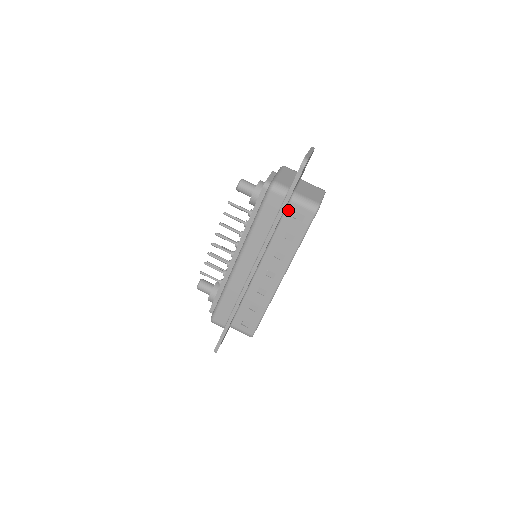
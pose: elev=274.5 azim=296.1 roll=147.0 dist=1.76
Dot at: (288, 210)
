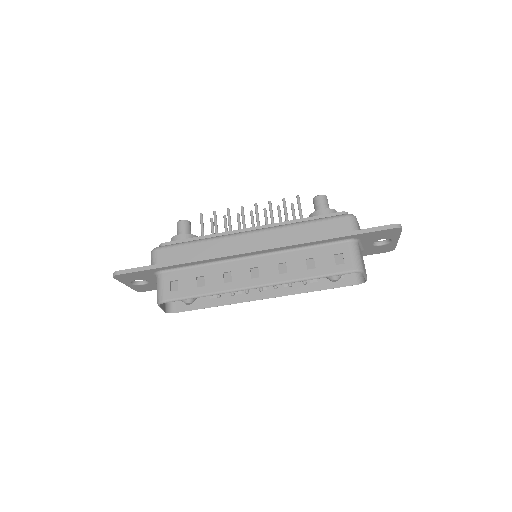
Dot at: (338, 245)
